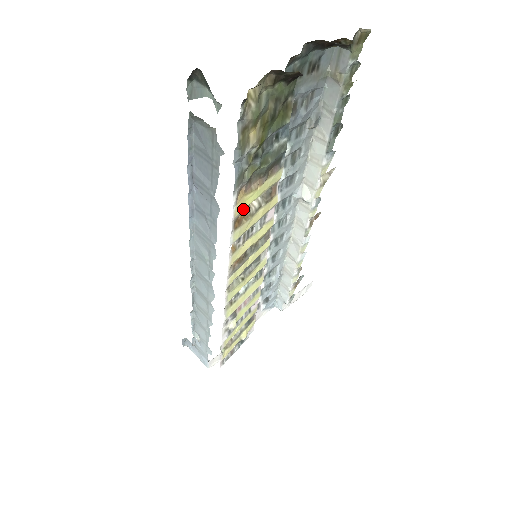
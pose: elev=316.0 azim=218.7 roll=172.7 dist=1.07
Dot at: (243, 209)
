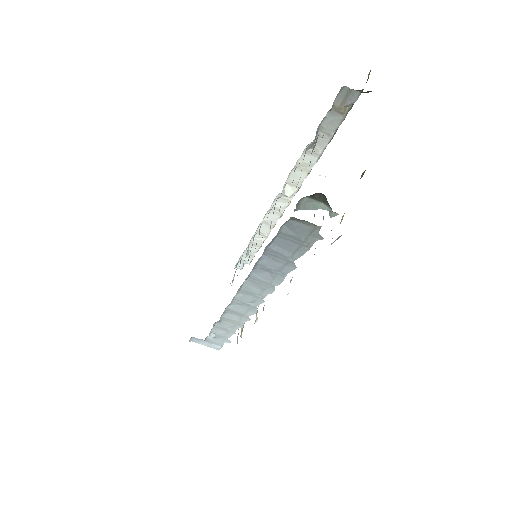
Dot at: occluded
